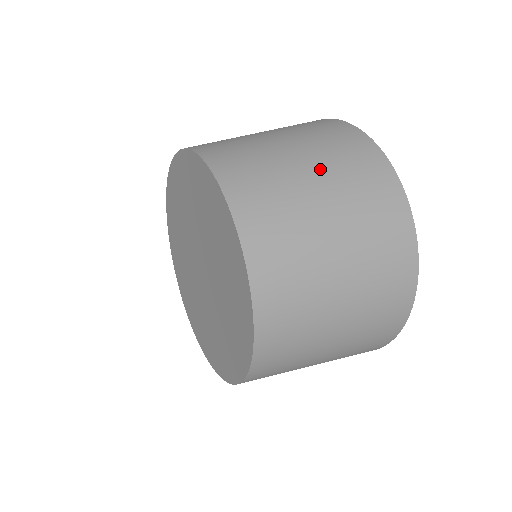
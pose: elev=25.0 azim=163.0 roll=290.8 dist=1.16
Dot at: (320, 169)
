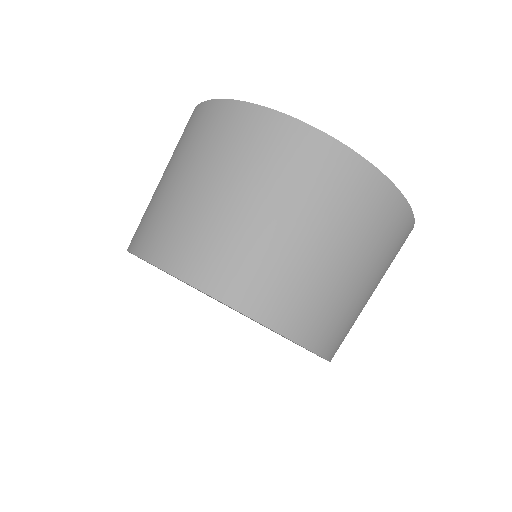
Dot at: (173, 166)
